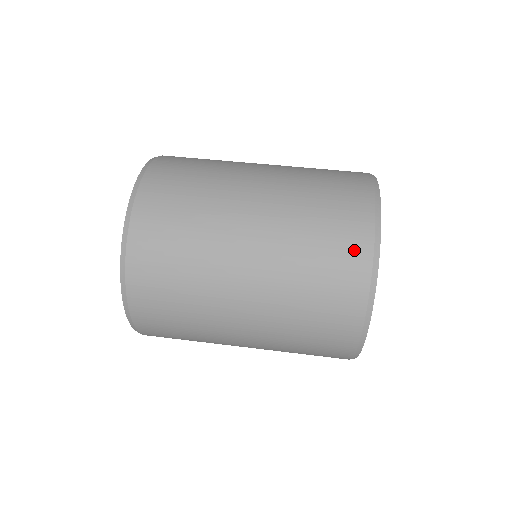
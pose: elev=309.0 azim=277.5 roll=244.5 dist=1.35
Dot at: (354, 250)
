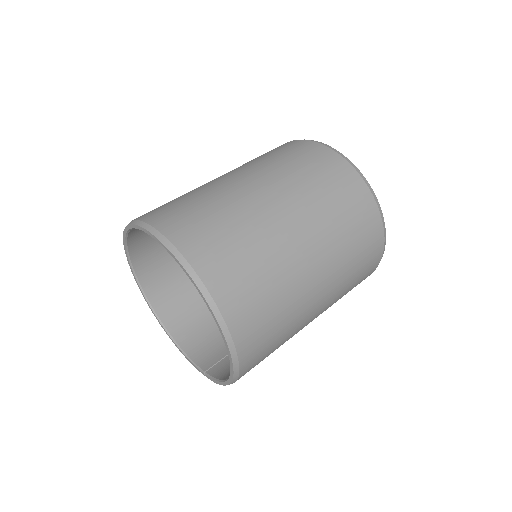
Dot at: (296, 145)
